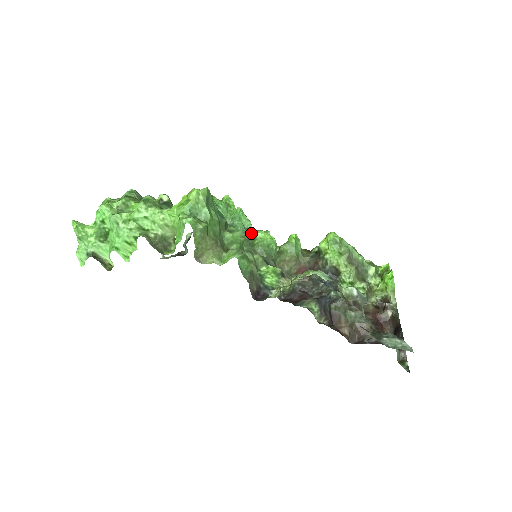
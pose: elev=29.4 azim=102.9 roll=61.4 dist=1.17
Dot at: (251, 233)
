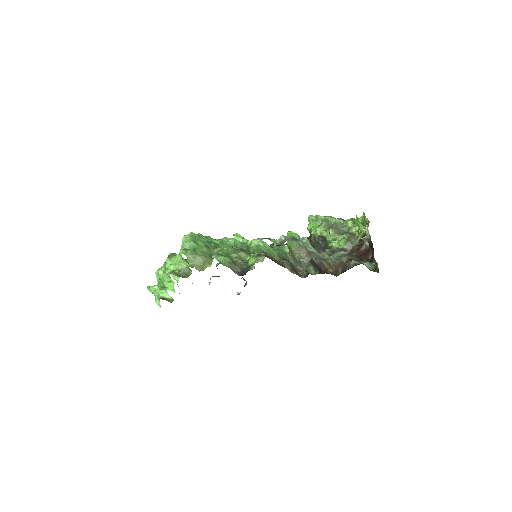
Dot at: (244, 244)
